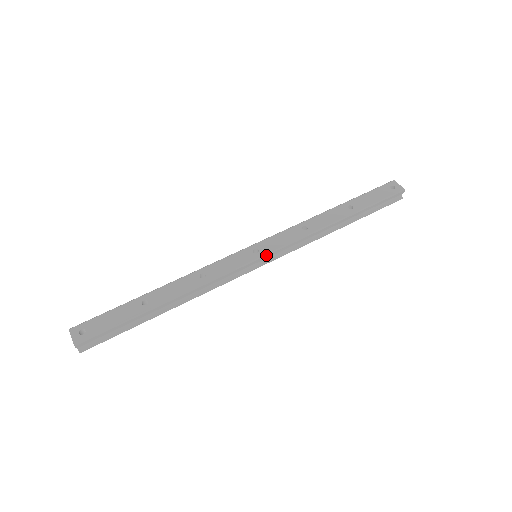
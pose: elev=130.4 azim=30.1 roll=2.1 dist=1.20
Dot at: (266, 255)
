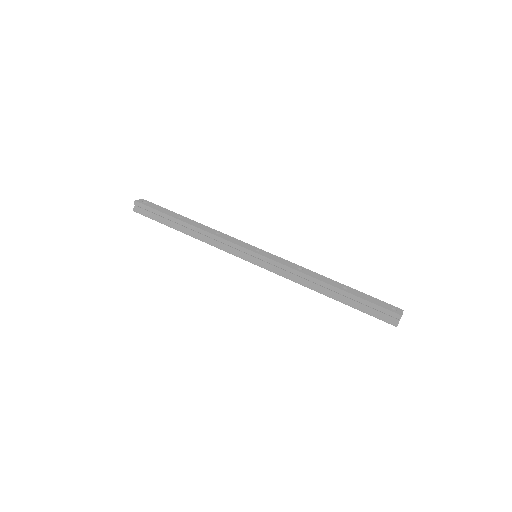
Dot at: (259, 255)
